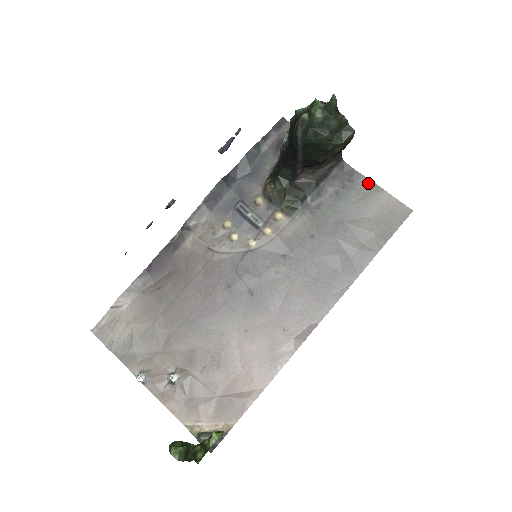
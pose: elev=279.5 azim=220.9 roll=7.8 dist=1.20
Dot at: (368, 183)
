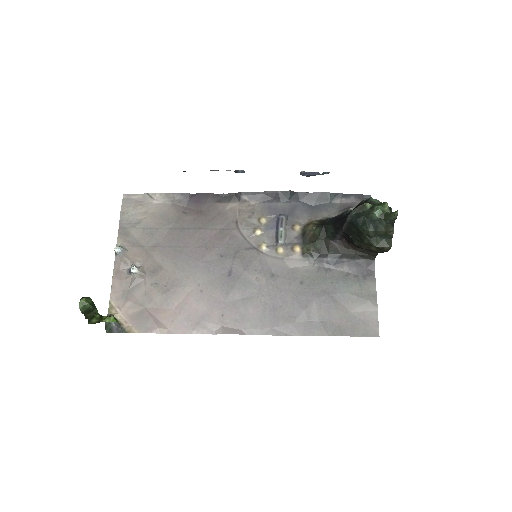
Dot at: (373, 290)
